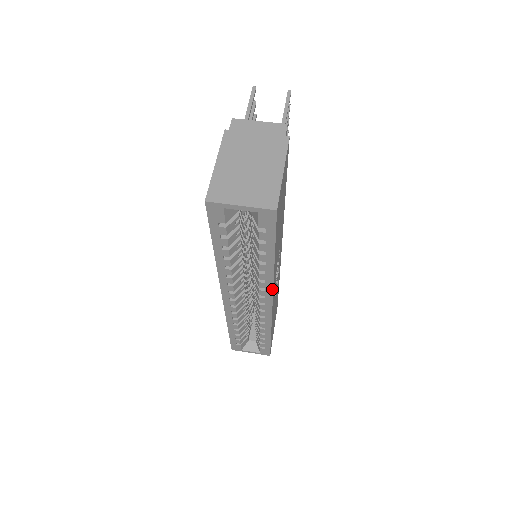
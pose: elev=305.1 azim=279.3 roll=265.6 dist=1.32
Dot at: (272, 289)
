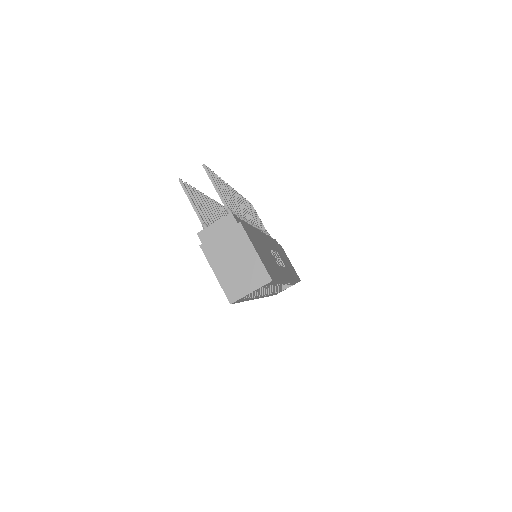
Dot at: (286, 281)
